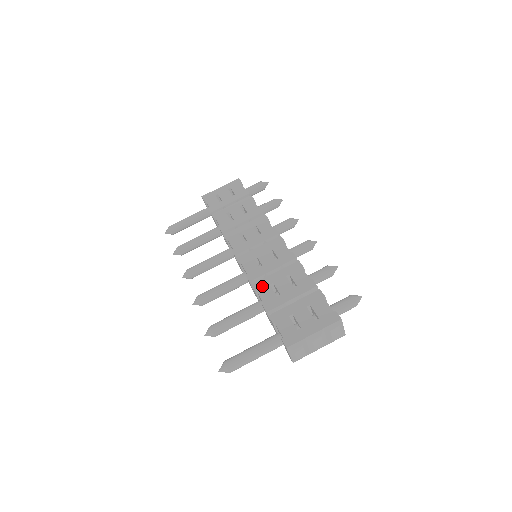
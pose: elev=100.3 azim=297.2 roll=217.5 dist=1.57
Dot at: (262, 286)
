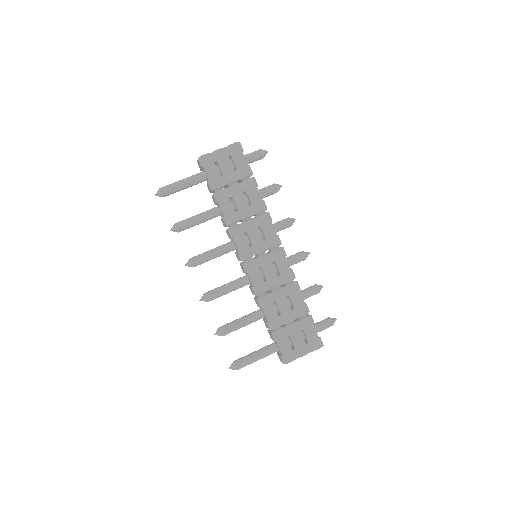
Dot at: (266, 303)
